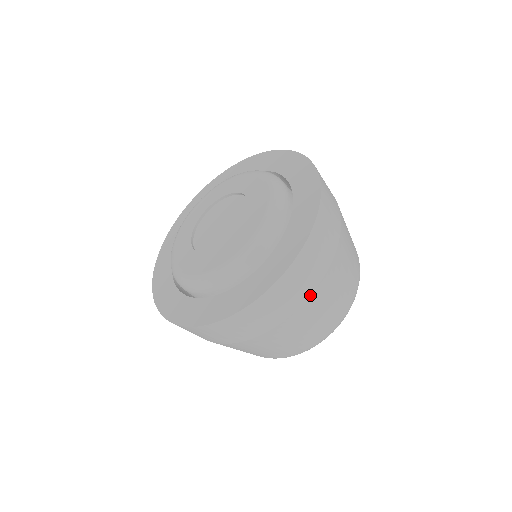
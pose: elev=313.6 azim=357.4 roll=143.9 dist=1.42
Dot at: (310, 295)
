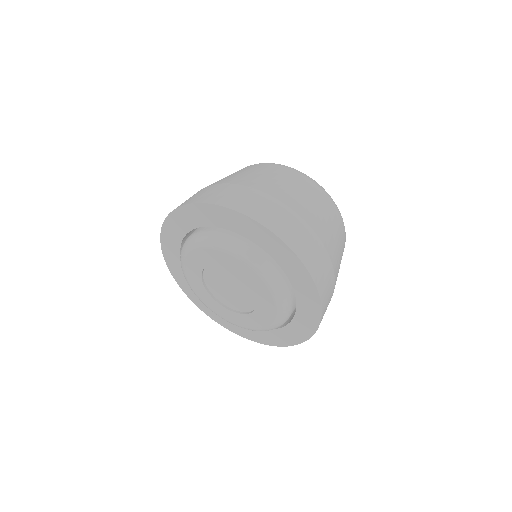
Dot at: (334, 273)
